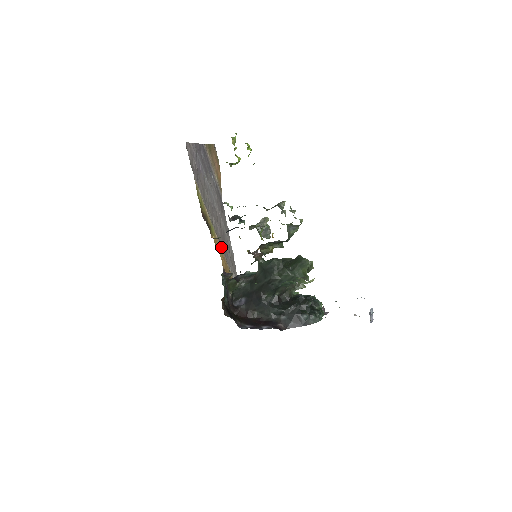
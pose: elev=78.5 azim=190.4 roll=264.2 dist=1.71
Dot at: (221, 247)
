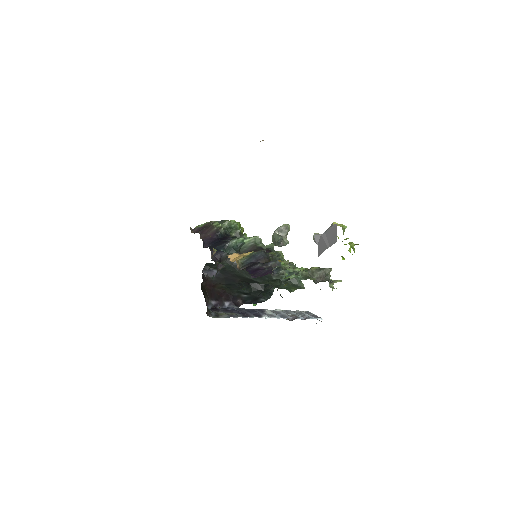
Dot at: occluded
